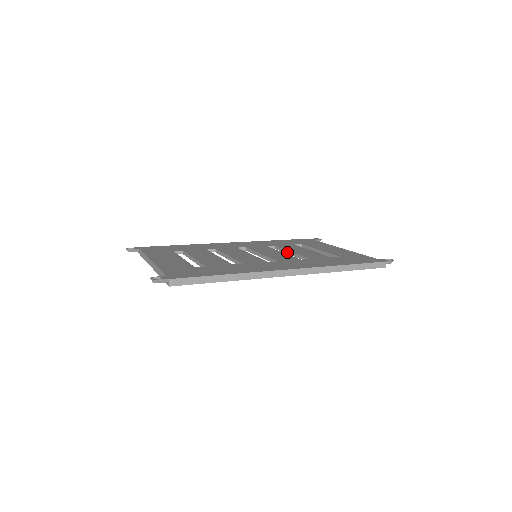
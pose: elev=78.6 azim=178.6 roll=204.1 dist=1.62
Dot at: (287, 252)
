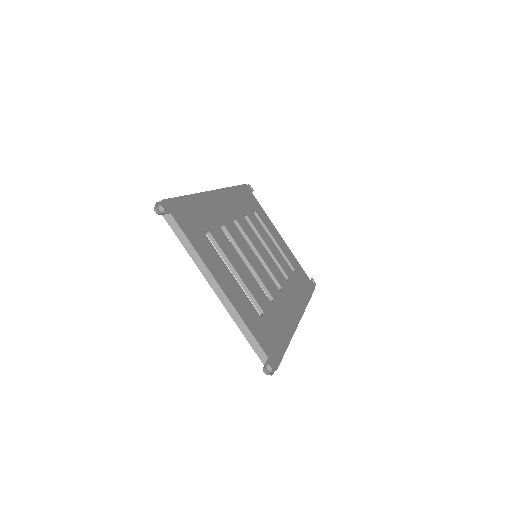
Dot at: (262, 241)
